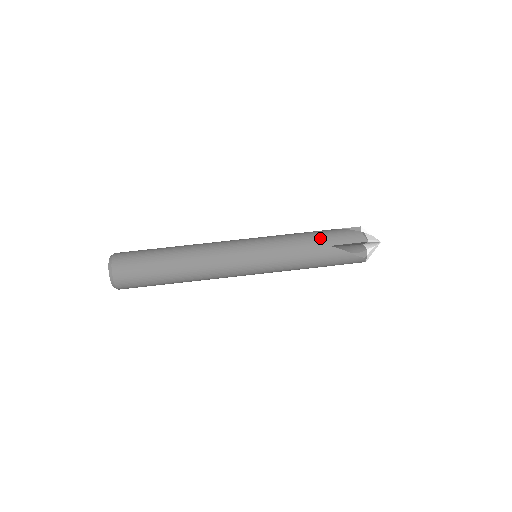
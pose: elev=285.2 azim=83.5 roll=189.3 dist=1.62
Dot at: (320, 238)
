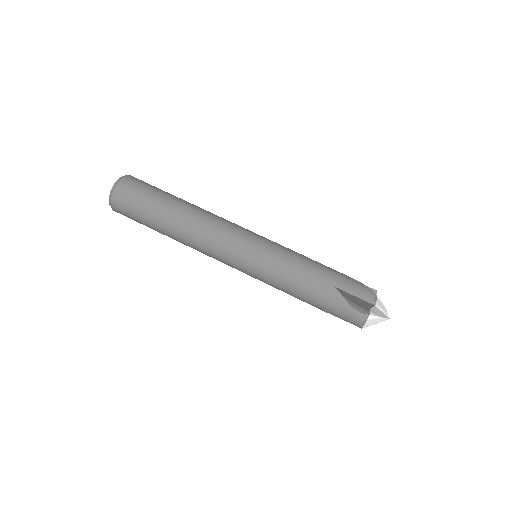
Dot at: (328, 273)
